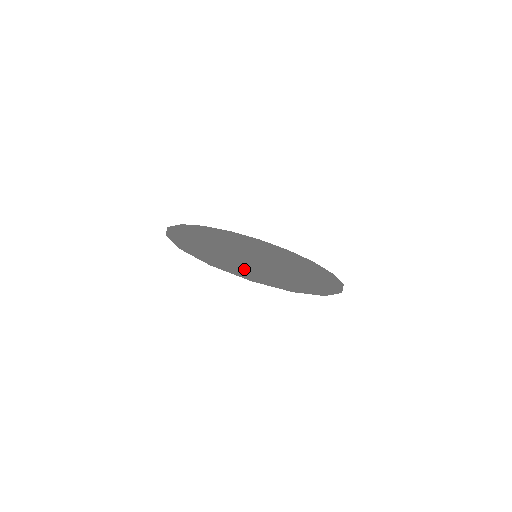
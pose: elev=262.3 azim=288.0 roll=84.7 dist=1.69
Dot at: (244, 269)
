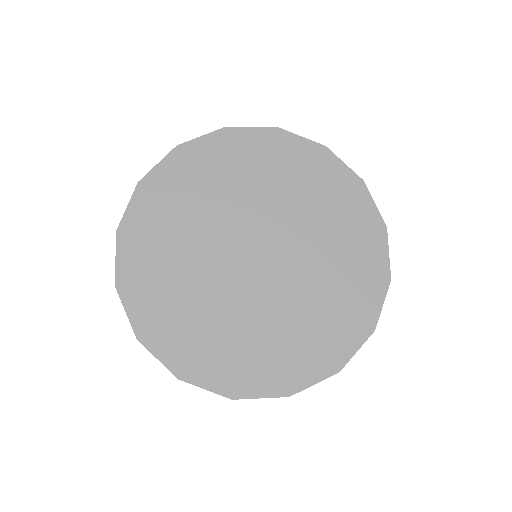
Dot at: (227, 352)
